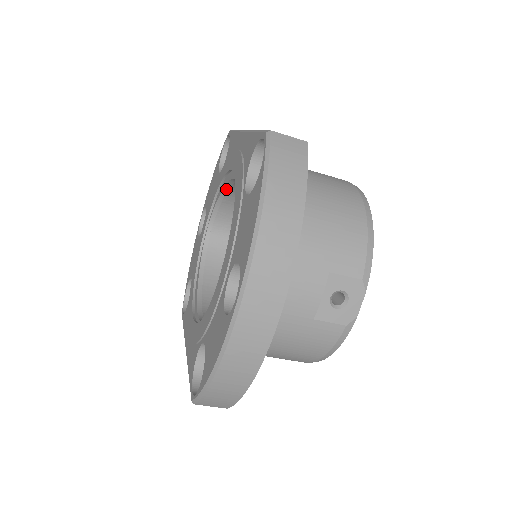
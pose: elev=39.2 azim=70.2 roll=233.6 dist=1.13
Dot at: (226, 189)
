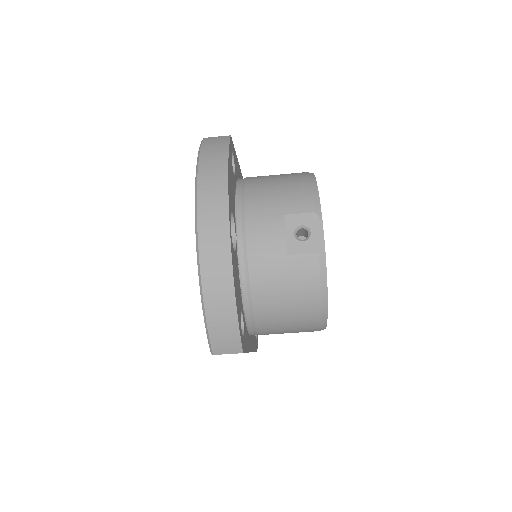
Dot at: occluded
